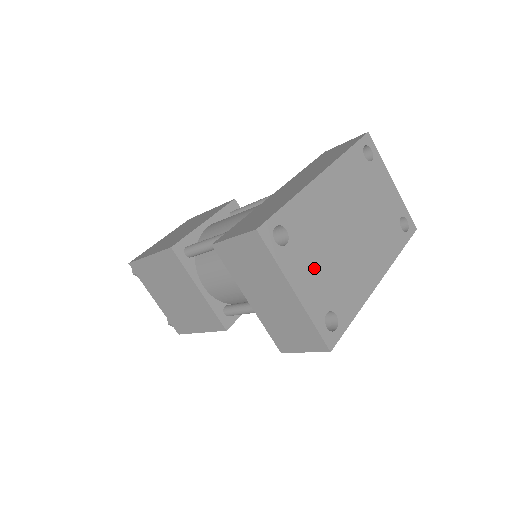
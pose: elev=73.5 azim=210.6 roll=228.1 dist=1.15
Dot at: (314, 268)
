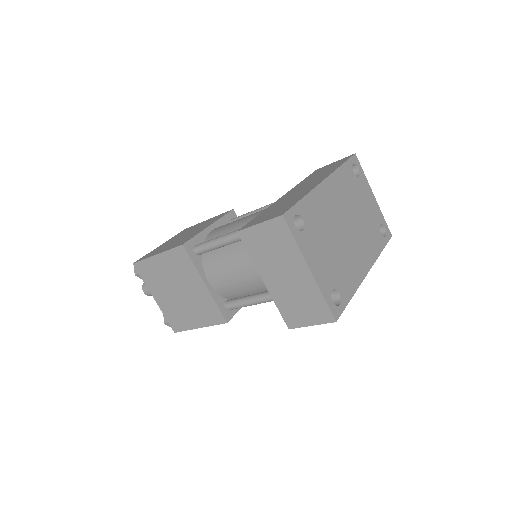
Dot at: (322, 253)
